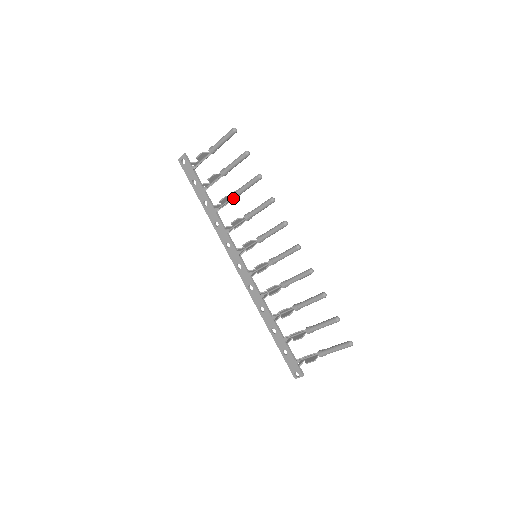
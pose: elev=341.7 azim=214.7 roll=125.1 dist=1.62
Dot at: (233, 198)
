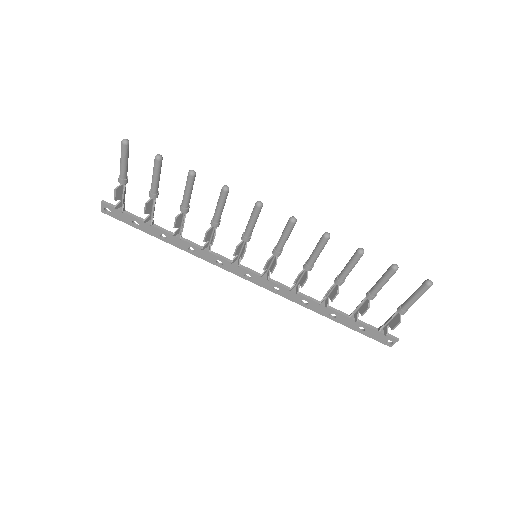
Dot at: (185, 214)
